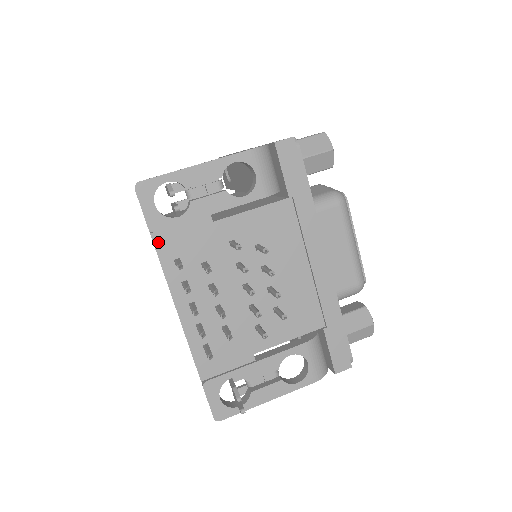
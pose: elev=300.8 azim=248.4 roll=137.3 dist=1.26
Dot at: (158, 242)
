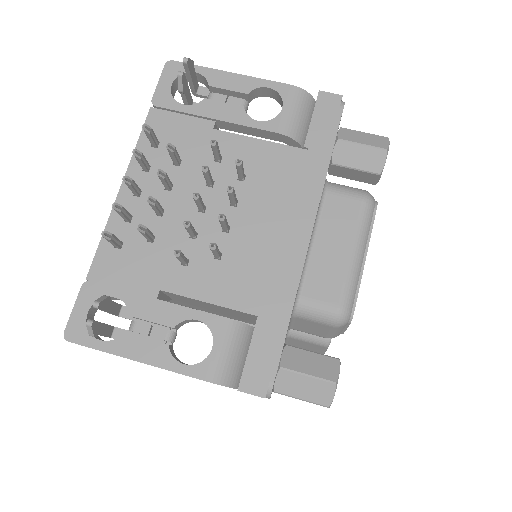
Dot at: (152, 118)
